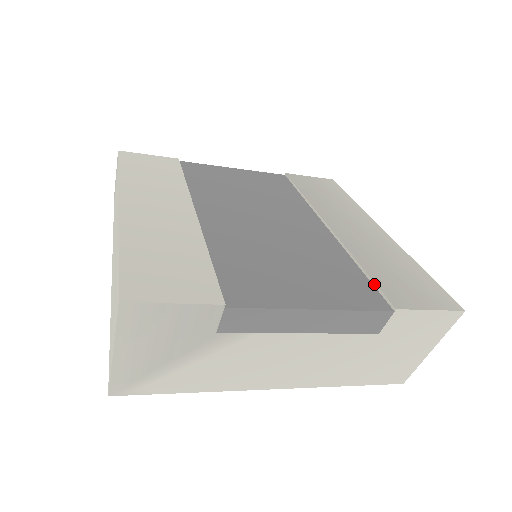
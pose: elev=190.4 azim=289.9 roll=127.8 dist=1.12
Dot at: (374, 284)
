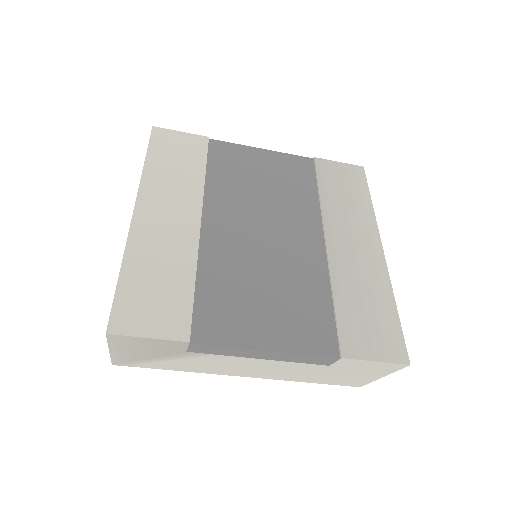
Dot at: (336, 324)
